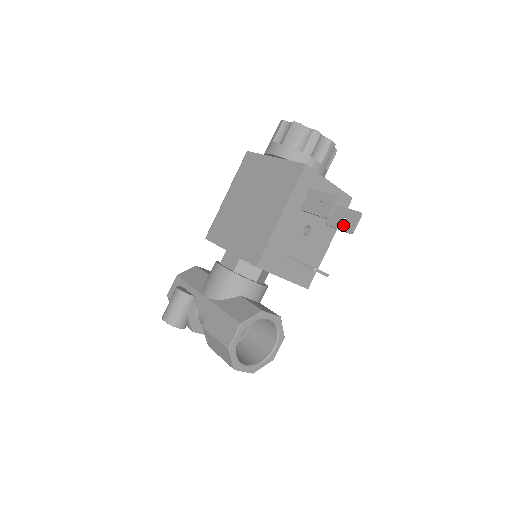
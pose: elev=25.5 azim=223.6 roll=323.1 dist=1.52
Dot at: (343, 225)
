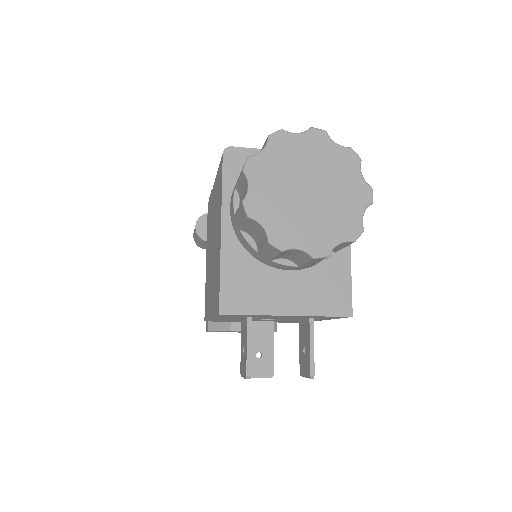
Dot at: (301, 355)
